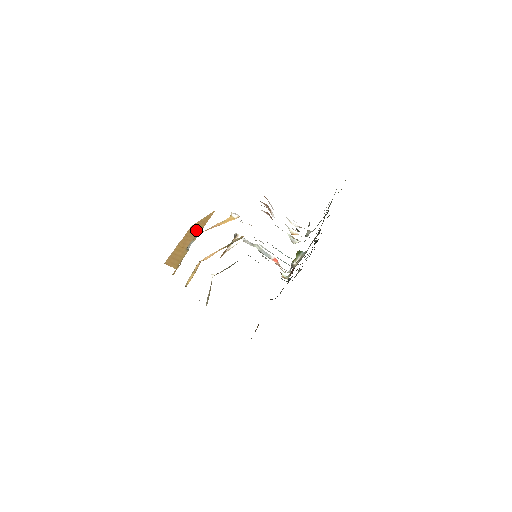
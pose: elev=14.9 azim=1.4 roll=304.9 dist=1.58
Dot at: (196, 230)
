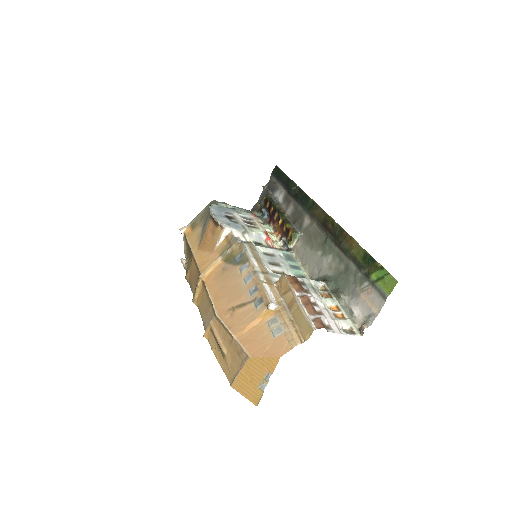
Dot at: (262, 370)
